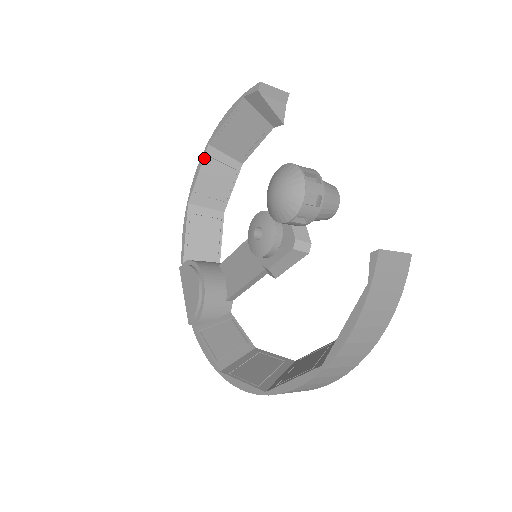
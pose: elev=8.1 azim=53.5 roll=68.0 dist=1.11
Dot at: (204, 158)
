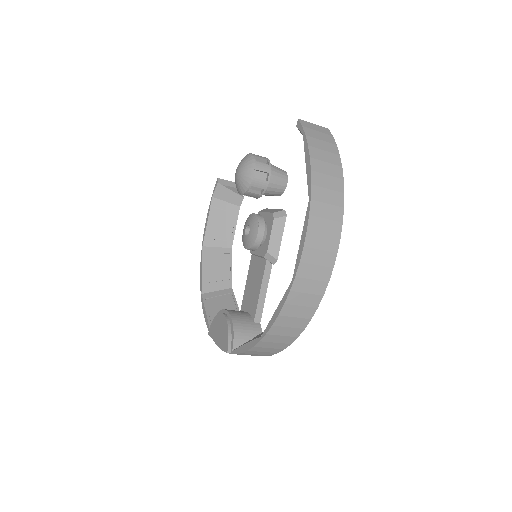
Dot at: (202, 256)
